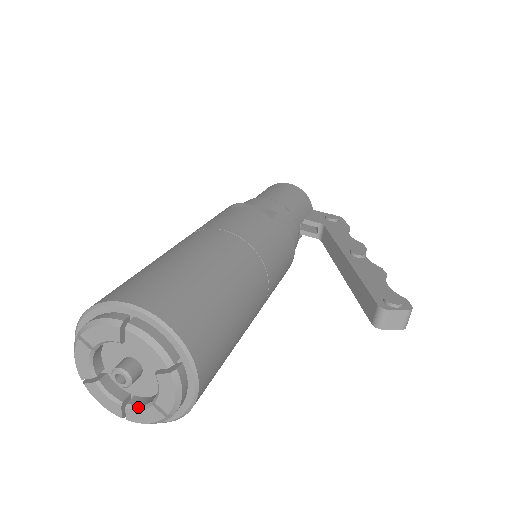
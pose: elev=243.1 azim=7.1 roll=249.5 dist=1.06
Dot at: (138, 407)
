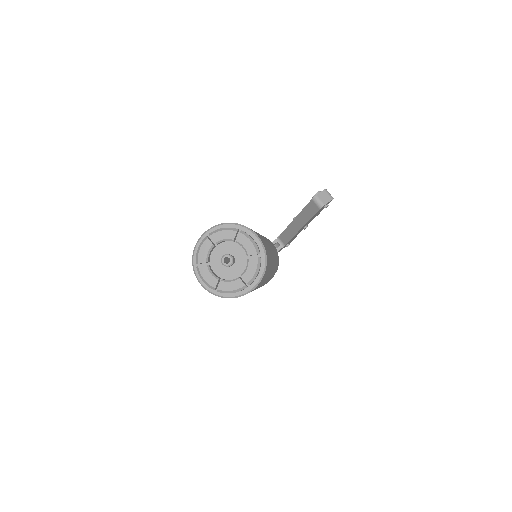
Dot at: (245, 269)
